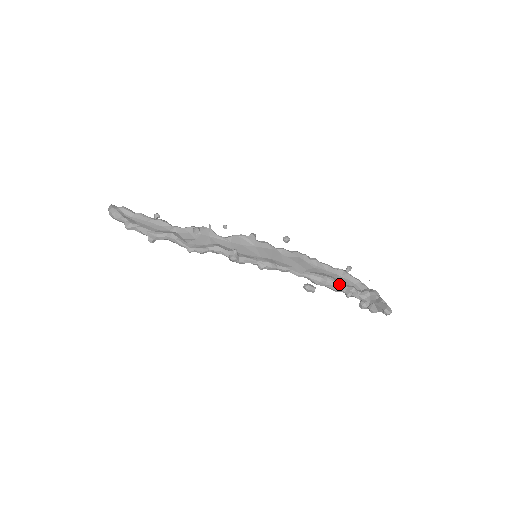
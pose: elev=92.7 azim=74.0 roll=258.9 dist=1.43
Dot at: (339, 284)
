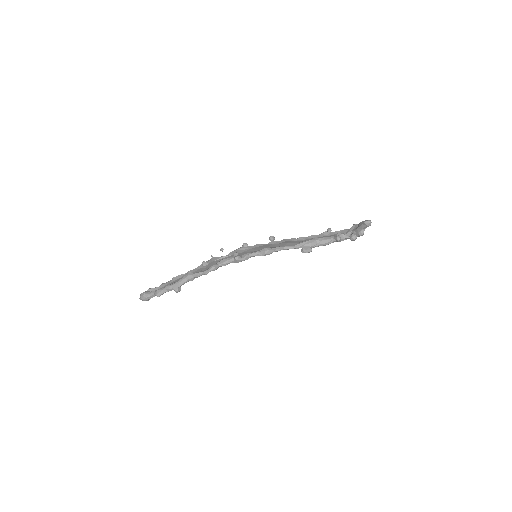
Dot at: (326, 237)
